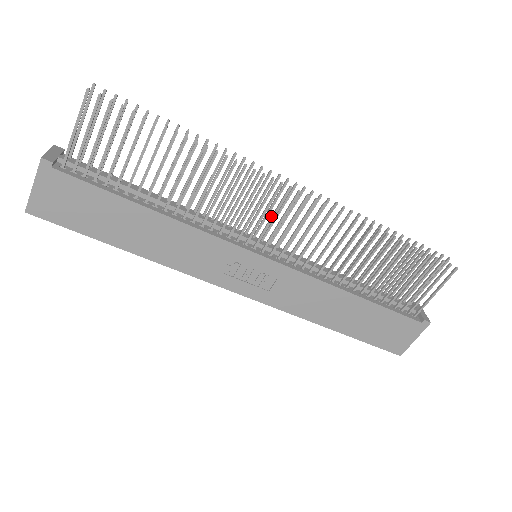
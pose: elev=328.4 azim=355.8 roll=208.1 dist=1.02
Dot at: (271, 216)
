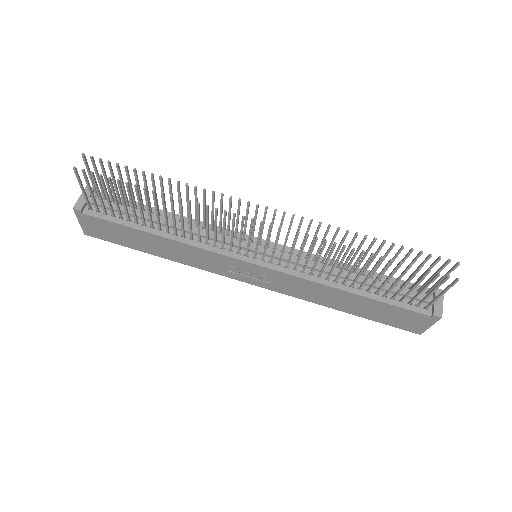
Dot at: occluded
